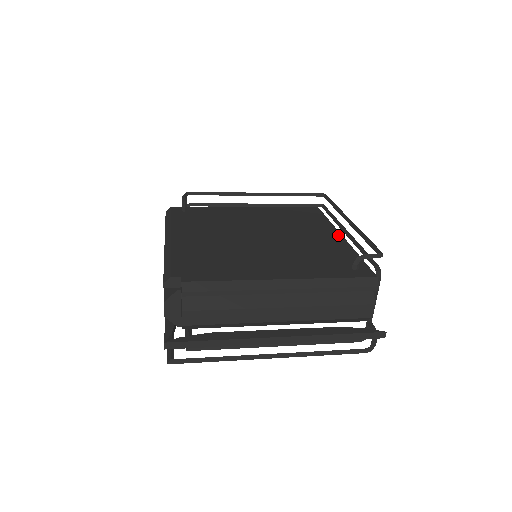
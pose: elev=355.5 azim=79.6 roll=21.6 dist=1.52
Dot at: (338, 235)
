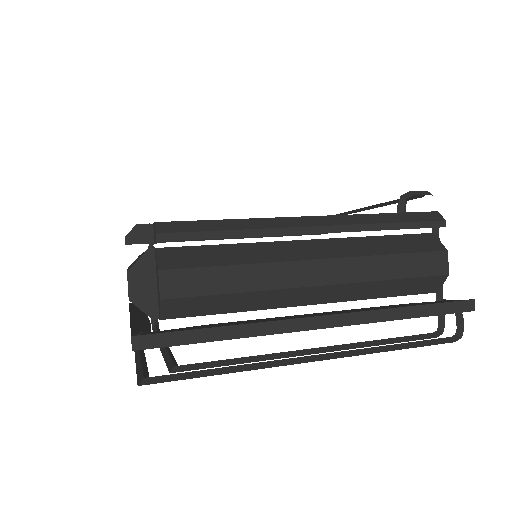
Dot at: occluded
